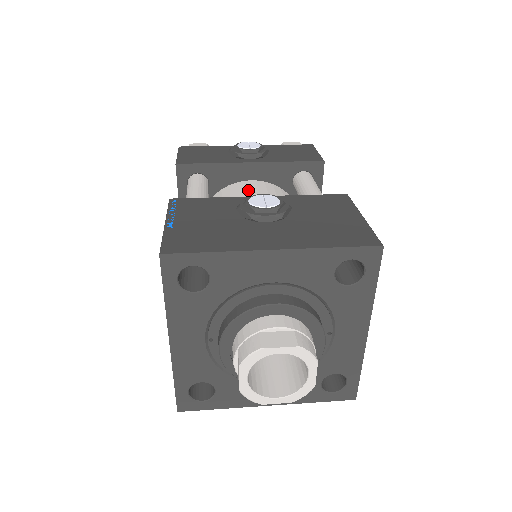
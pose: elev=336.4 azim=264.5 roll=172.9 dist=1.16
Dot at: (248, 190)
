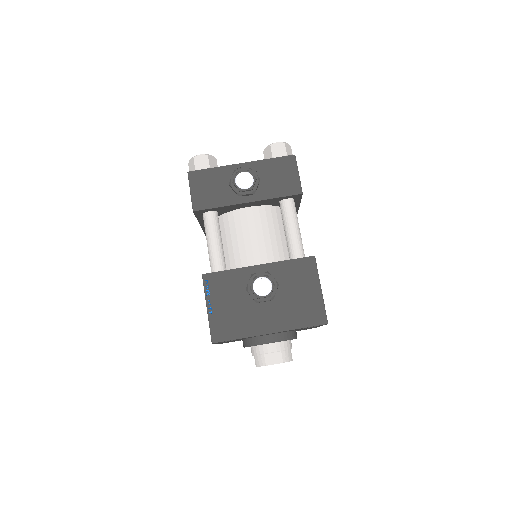
Dot at: (248, 226)
